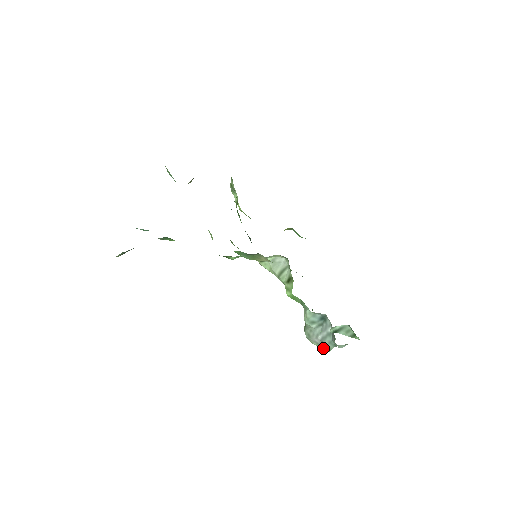
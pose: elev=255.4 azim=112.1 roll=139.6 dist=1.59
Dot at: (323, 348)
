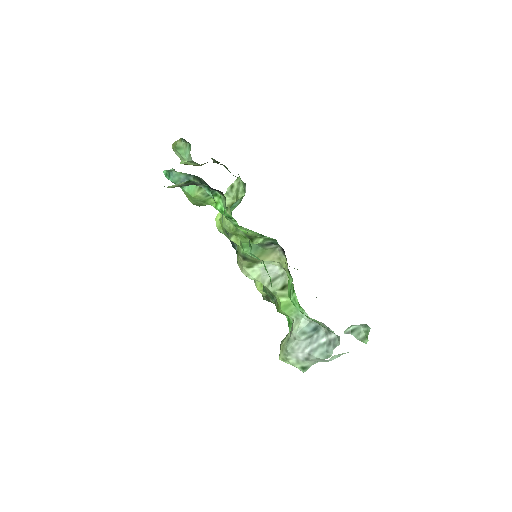
Dot at: (301, 366)
